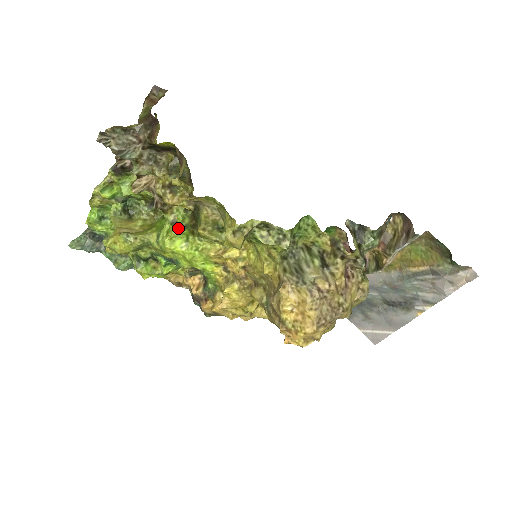
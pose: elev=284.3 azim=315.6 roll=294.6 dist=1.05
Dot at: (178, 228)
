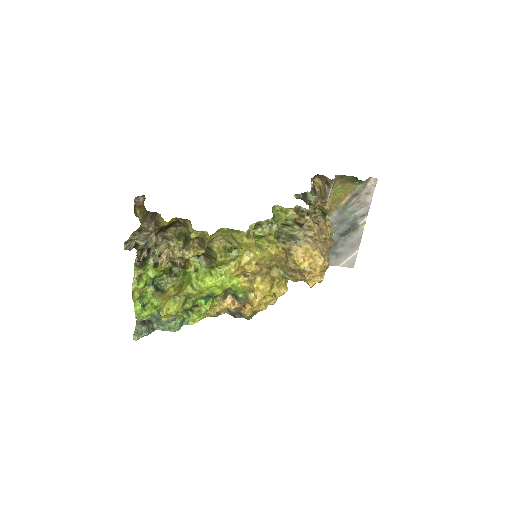
Dot at: (202, 271)
